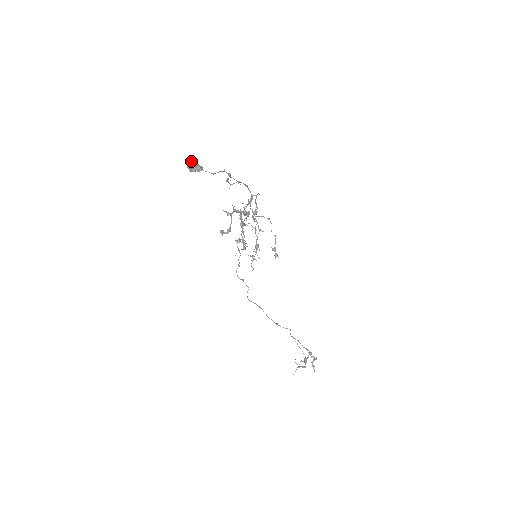
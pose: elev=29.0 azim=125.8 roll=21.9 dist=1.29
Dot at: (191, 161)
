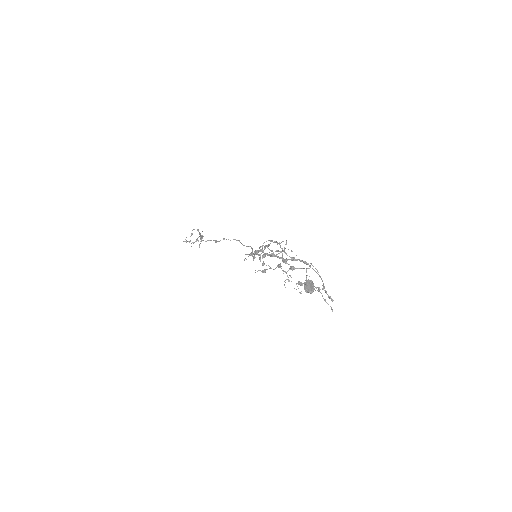
Dot at: (312, 286)
